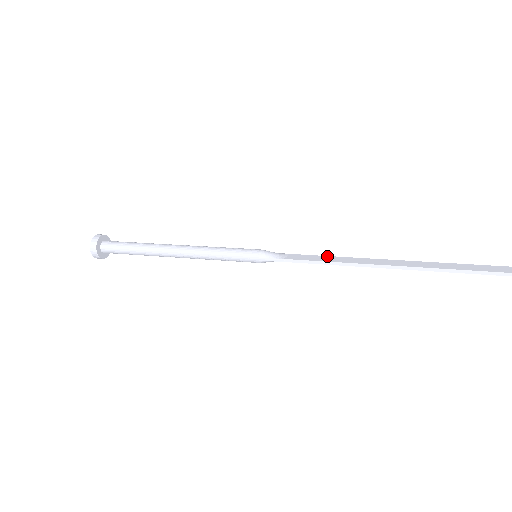
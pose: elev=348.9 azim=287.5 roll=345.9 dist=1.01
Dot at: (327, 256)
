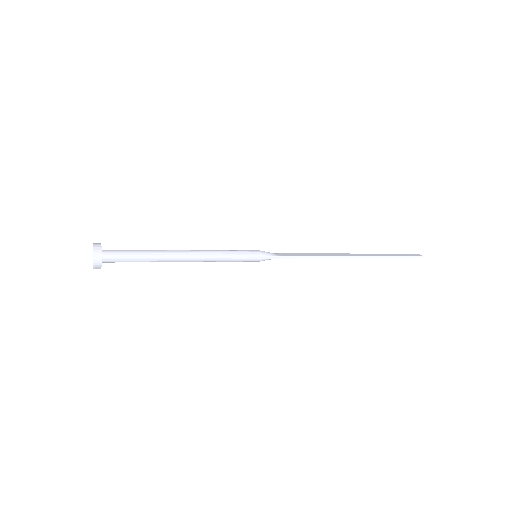
Dot at: (306, 253)
